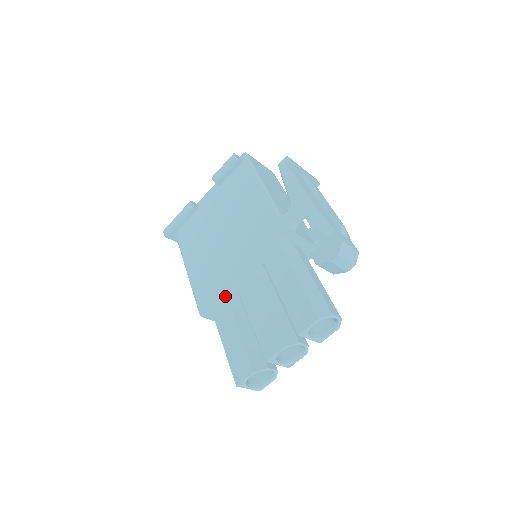
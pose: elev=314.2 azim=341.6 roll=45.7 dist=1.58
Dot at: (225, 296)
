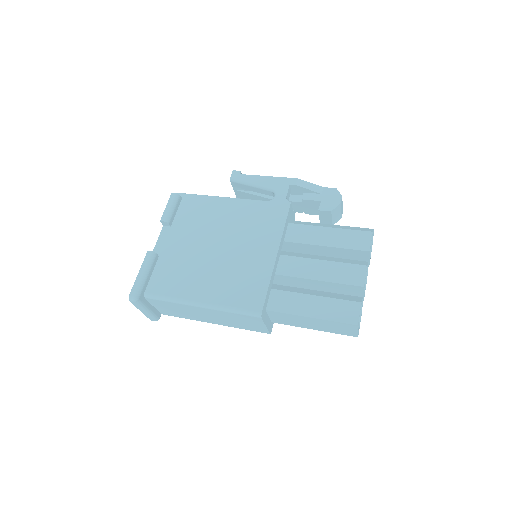
Dot at: (270, 286)
